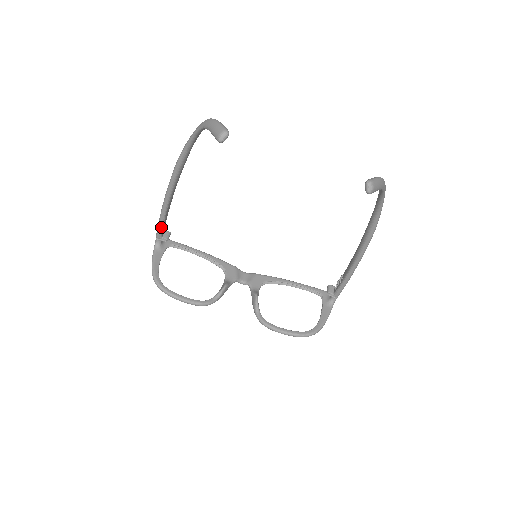
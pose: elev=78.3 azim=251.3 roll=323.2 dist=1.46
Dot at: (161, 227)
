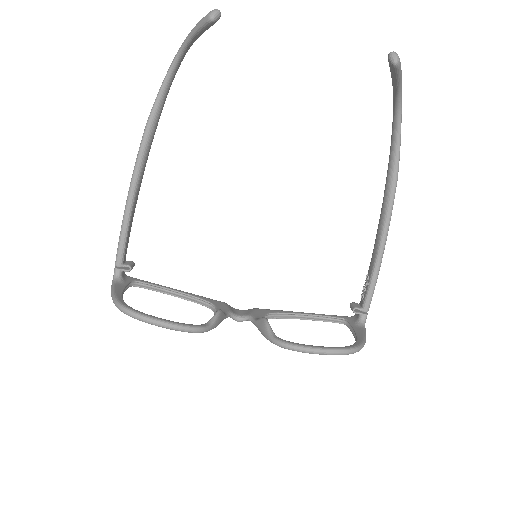
Dot at: (123, 243)
